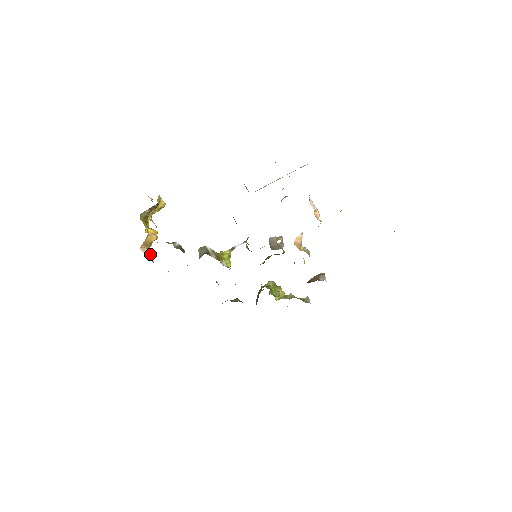
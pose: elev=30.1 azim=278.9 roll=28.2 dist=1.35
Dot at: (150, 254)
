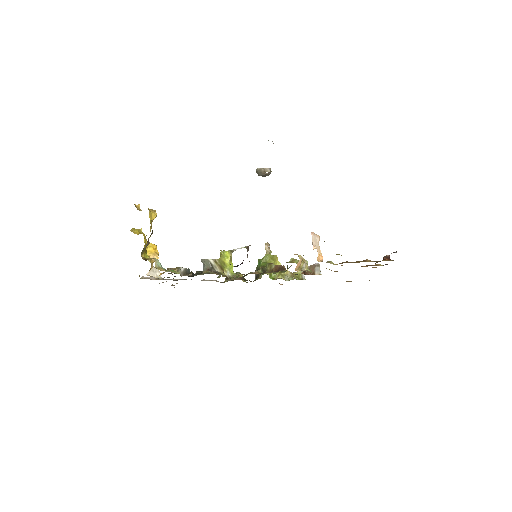
Dot at: (155, 270)
